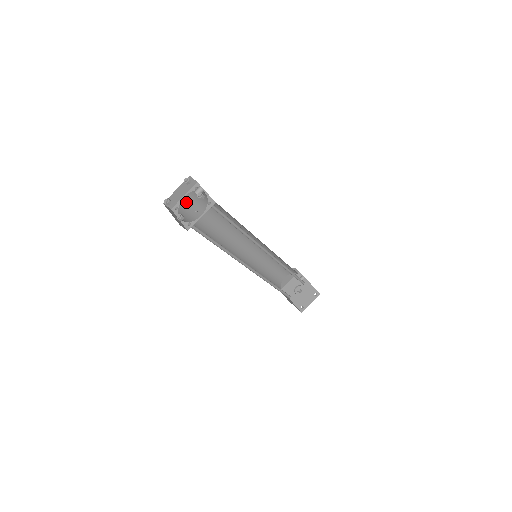
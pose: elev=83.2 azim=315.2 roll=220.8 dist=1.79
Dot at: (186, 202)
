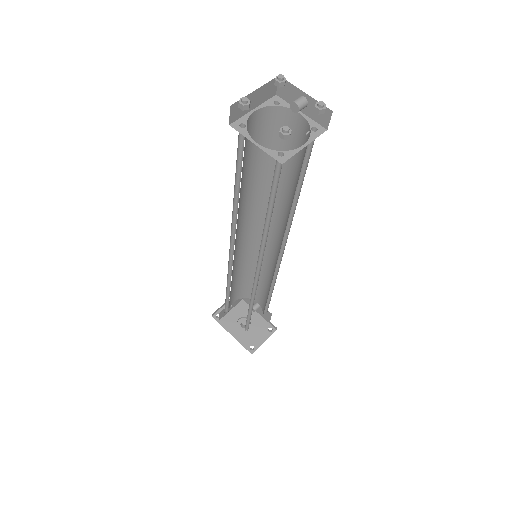
Dot at: (250, 123)
